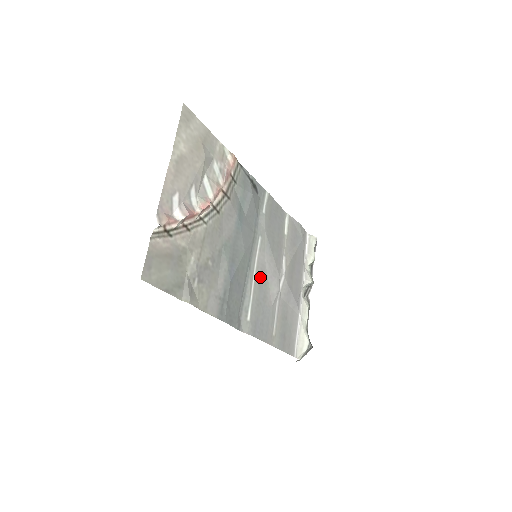
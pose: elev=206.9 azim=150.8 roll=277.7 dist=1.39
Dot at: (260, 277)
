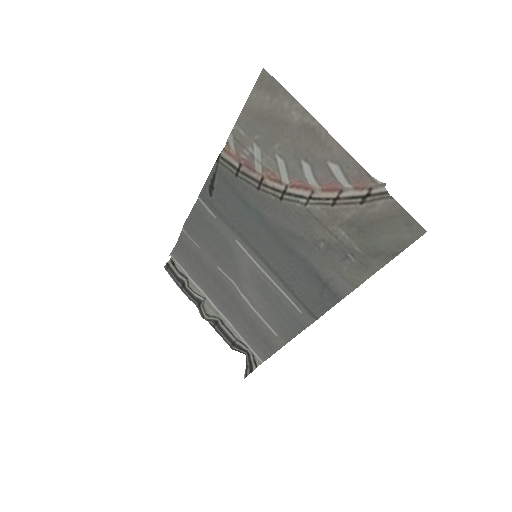
Dot at: (260, 279)
